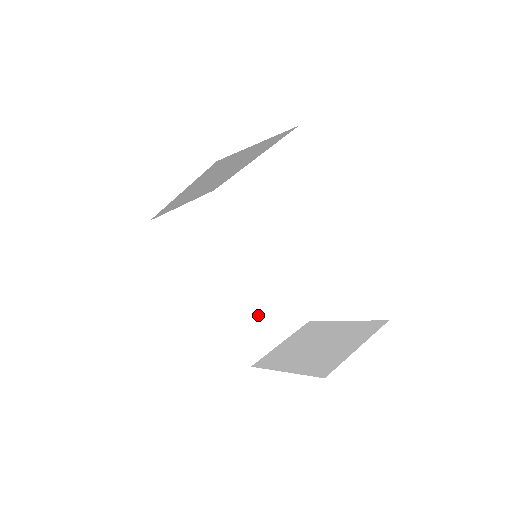
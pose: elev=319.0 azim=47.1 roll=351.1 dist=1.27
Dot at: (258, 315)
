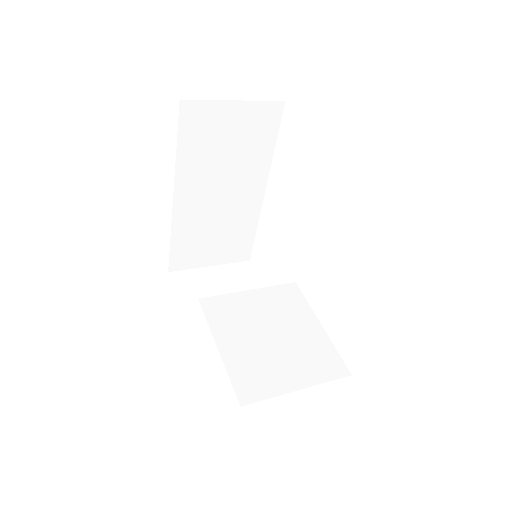
Dot at: (265, 347)
